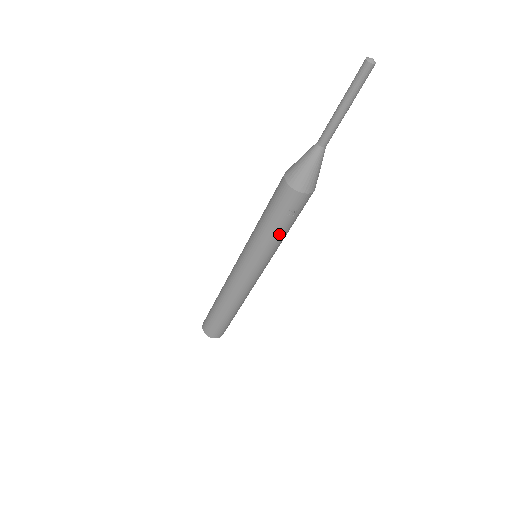
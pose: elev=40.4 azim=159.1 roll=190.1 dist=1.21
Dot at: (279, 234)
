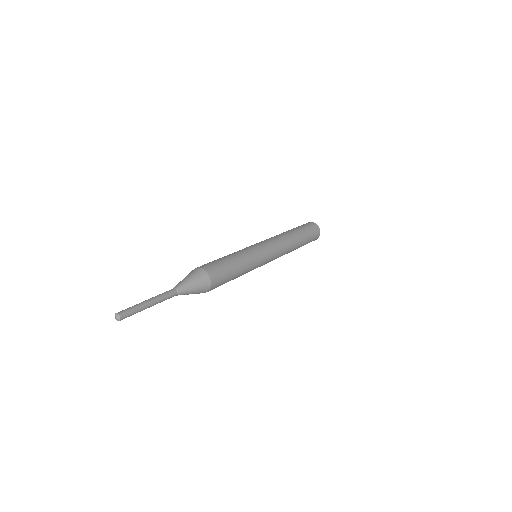
Dot at: occluded
